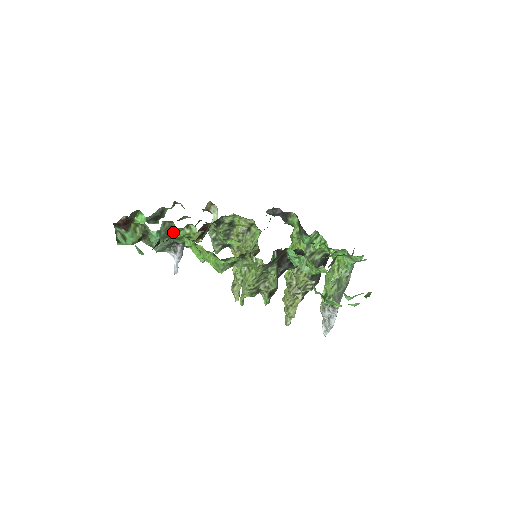
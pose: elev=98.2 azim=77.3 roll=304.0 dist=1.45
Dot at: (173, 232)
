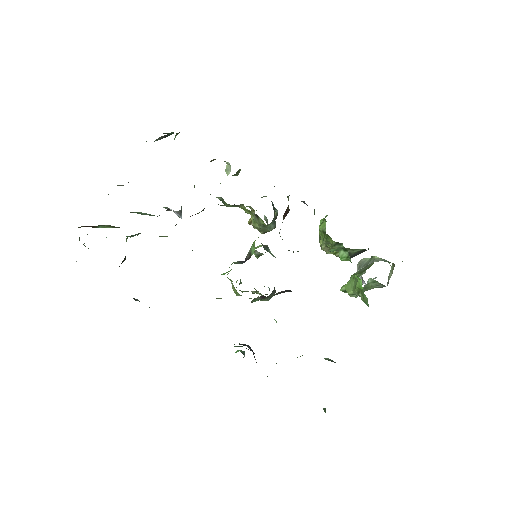
Dot at: occluded
